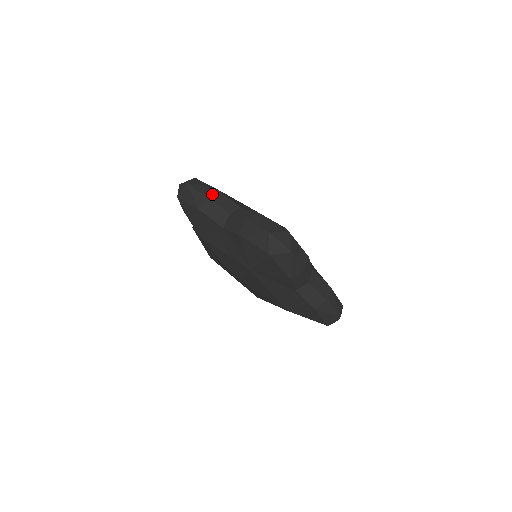
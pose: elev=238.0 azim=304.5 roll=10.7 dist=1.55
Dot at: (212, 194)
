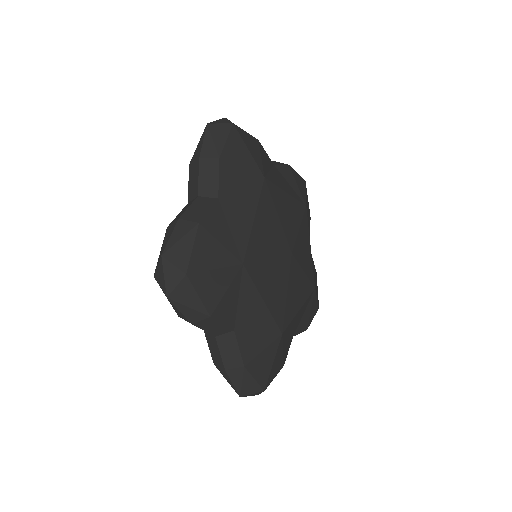
Dot at: (200, 321)
